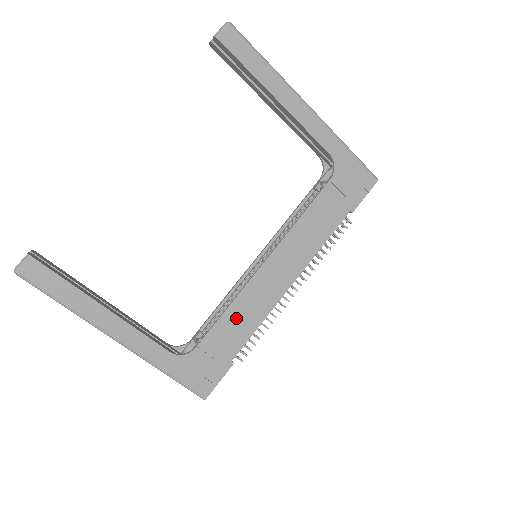
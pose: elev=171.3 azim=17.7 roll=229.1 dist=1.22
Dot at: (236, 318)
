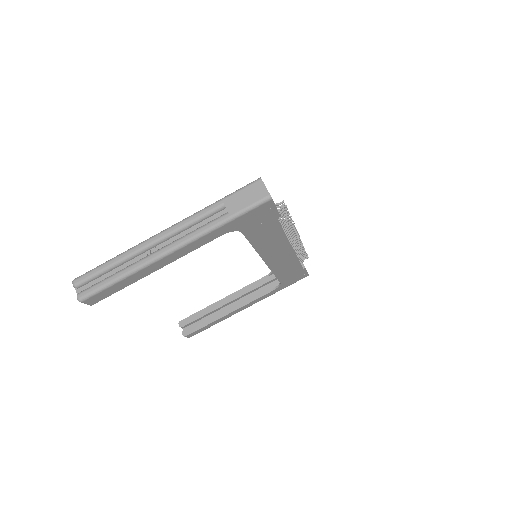
Dot at: (283, 270)
